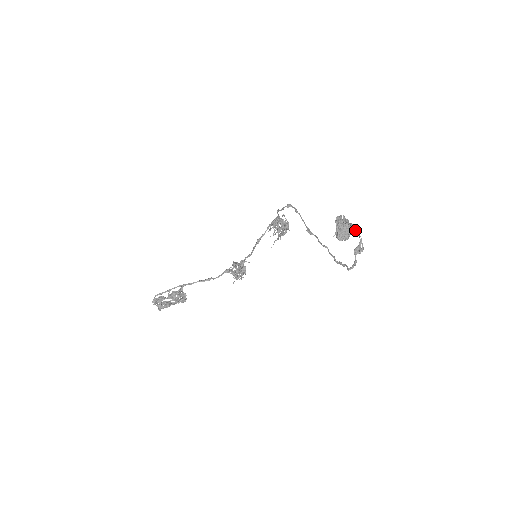
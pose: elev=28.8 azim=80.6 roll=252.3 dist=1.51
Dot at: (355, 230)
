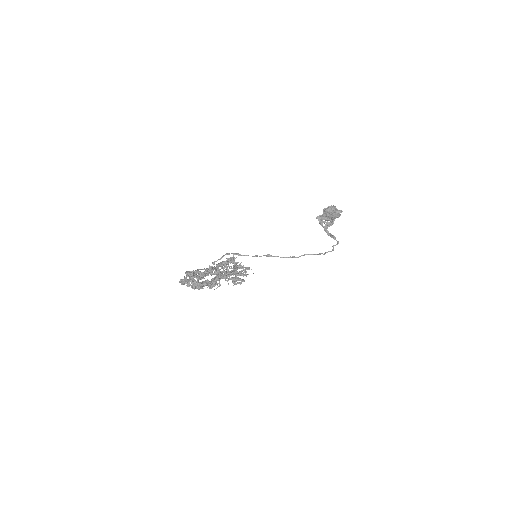
Dot at: (330, 222)
